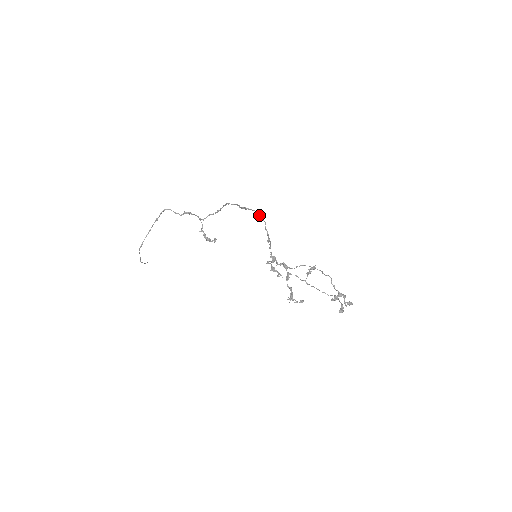
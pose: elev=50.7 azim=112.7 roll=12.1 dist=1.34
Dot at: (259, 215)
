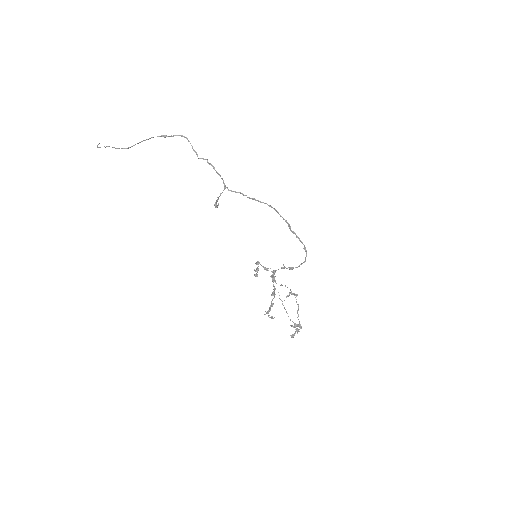
Dot at: occluded
